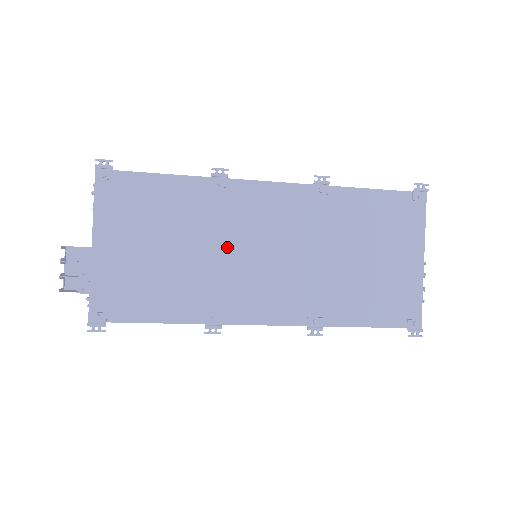
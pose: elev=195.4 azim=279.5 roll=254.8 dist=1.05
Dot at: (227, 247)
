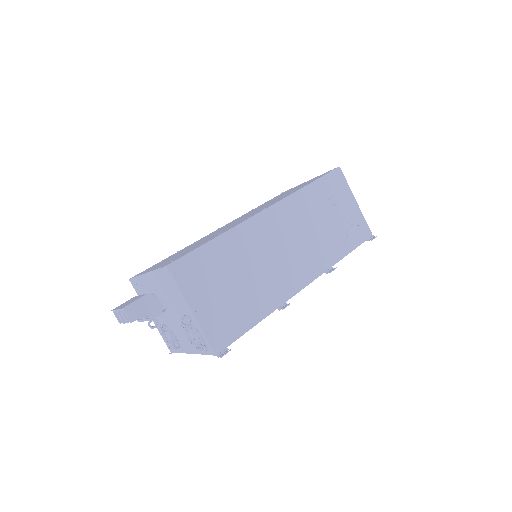
Dot at: occluded
